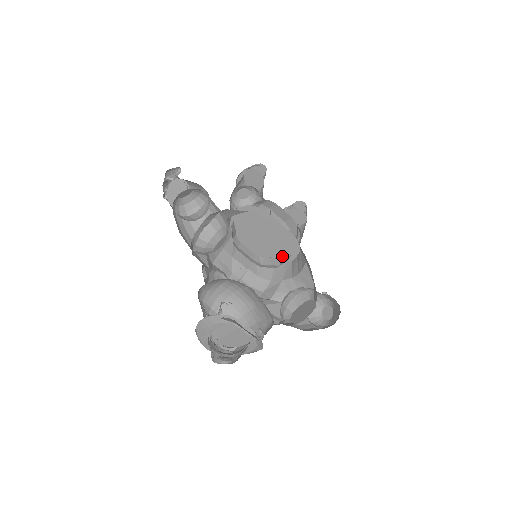
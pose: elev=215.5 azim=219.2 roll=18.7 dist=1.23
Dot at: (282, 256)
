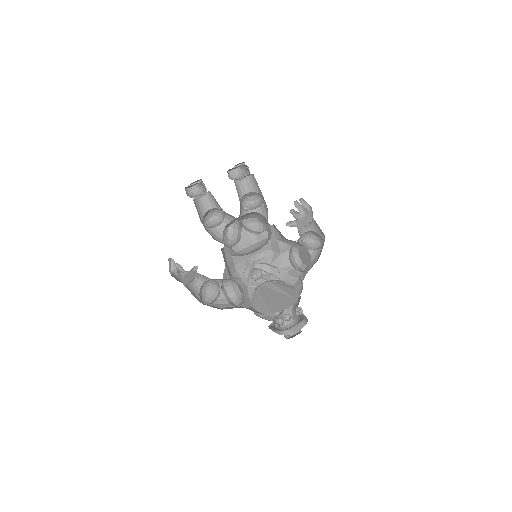
Dot at: (265, 228)
